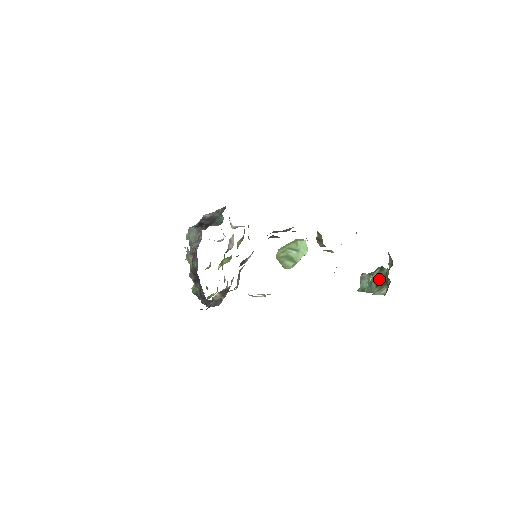
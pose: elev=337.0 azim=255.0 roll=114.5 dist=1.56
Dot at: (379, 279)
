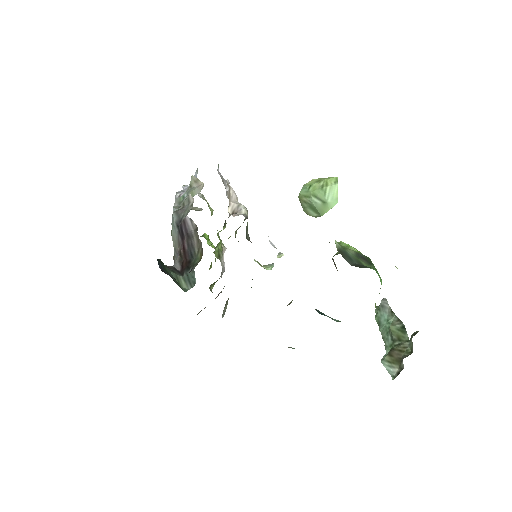
Dot at: (396, 339)
